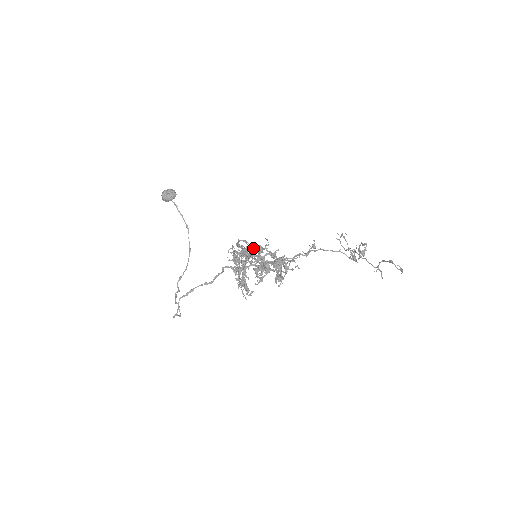
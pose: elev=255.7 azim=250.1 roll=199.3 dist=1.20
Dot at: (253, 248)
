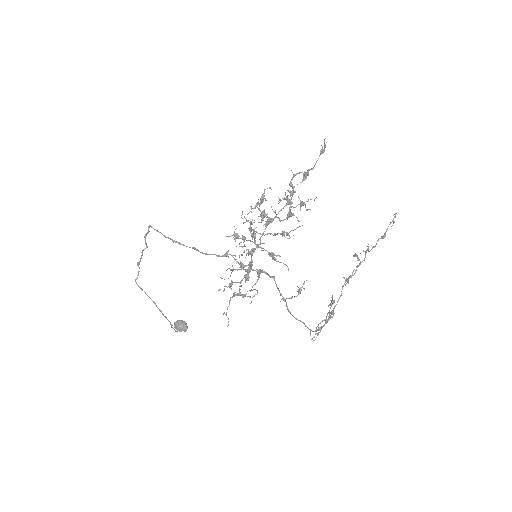
Dot at: occluded
